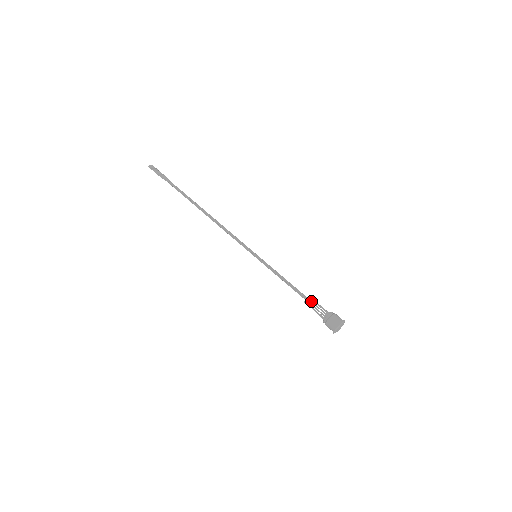
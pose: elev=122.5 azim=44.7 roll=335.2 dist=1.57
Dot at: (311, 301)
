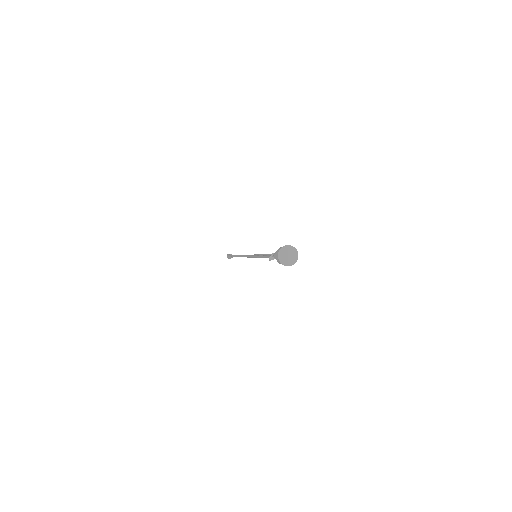
Dot at: occluded
